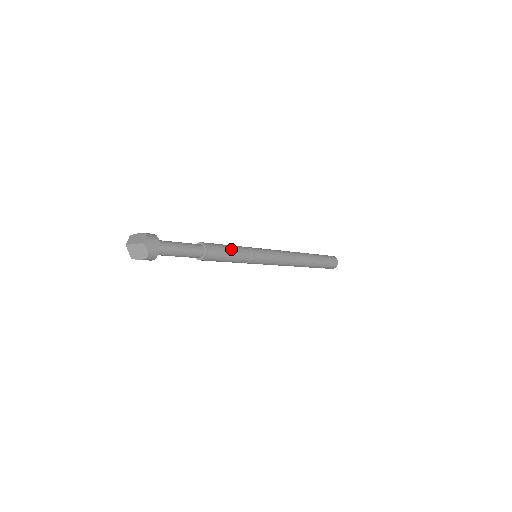
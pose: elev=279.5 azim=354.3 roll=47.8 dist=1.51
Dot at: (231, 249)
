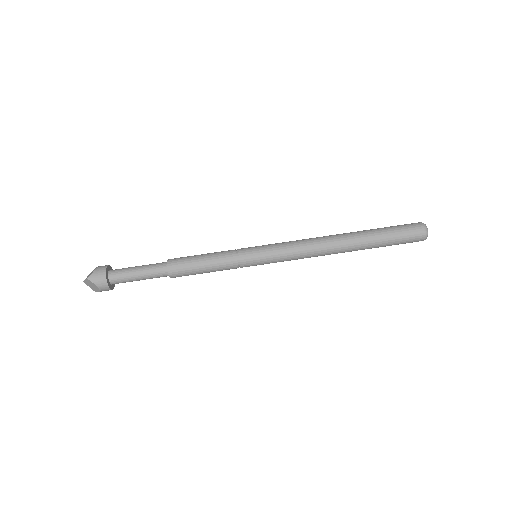
Dot at: (205, 259)
